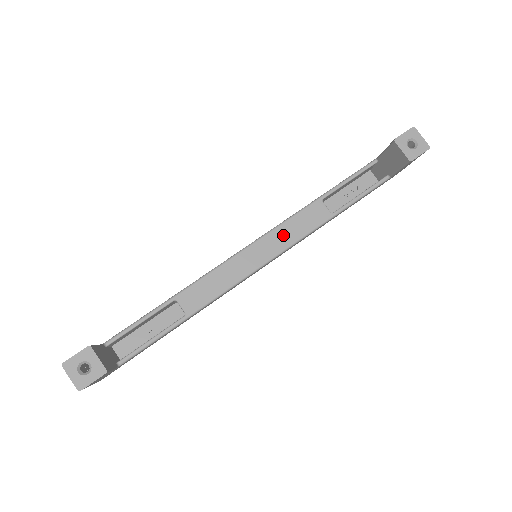
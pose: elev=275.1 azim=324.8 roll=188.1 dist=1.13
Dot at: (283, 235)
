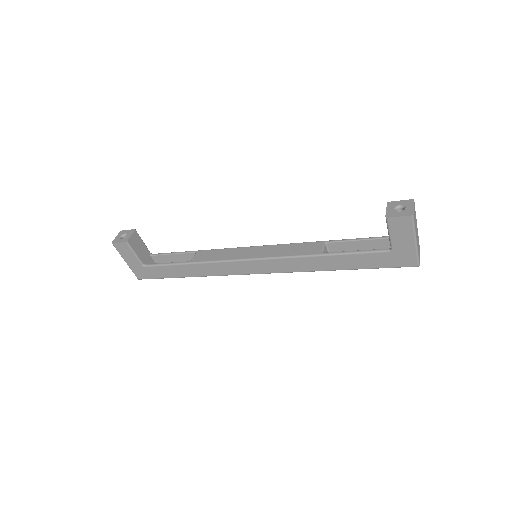
Dot at: (280, 250)
